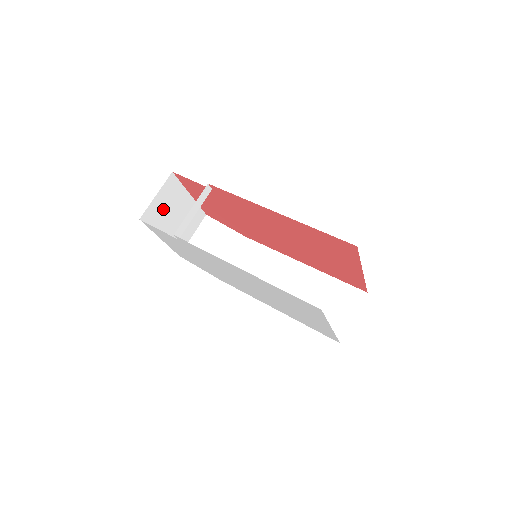
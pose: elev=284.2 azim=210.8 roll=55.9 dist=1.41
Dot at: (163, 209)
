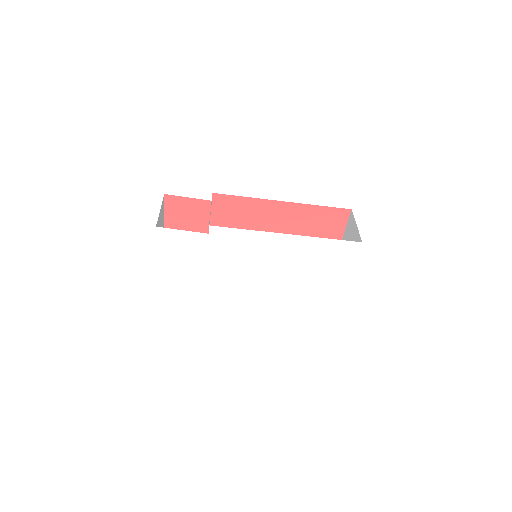
Dot at: occluded
